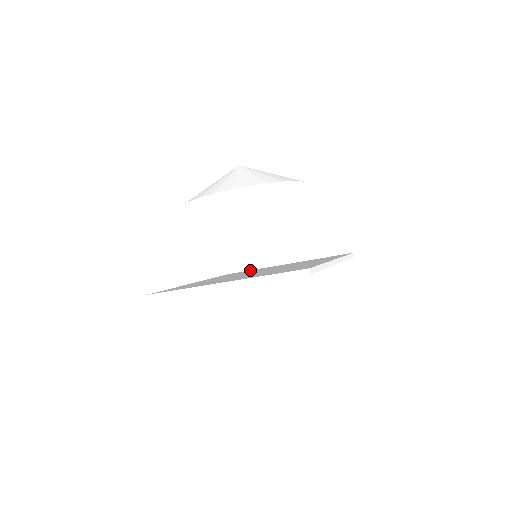
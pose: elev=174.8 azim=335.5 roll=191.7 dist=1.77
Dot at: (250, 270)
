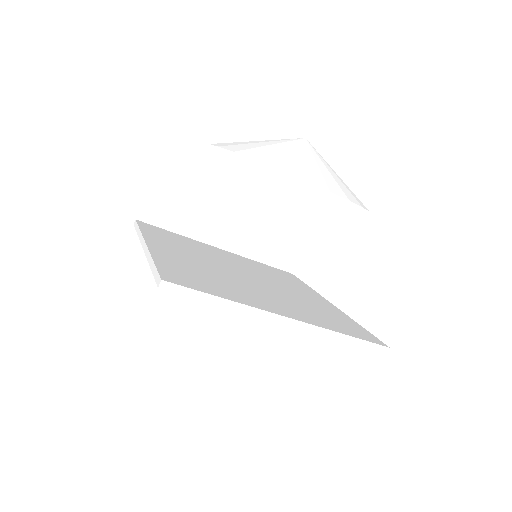
Dot at: (174, 233)
